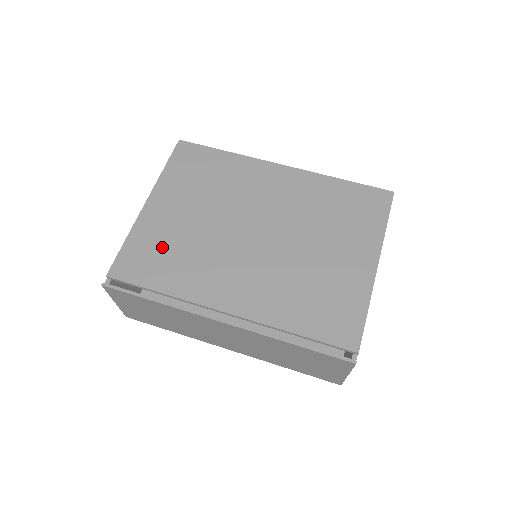
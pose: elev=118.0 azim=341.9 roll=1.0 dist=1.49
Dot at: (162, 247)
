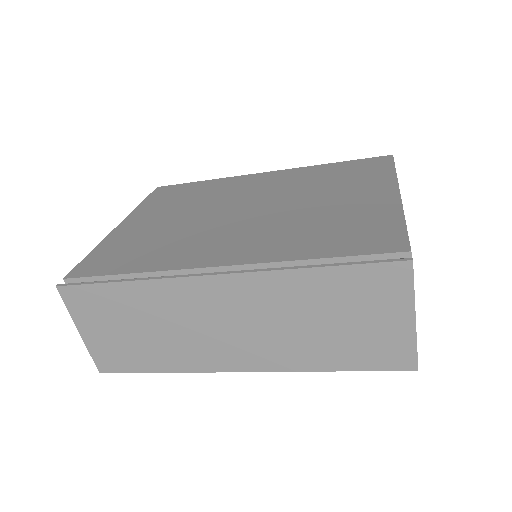
Dot at: (135, 244)
